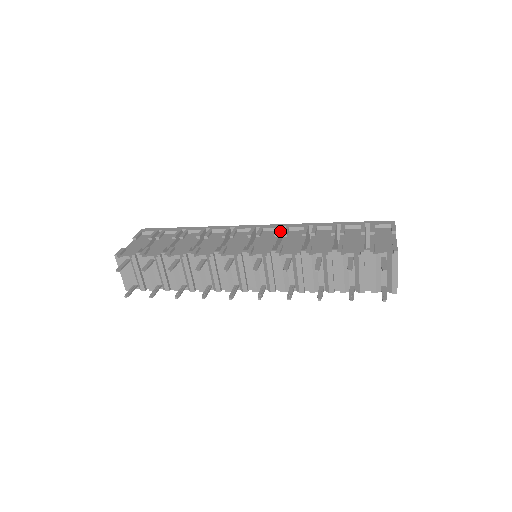
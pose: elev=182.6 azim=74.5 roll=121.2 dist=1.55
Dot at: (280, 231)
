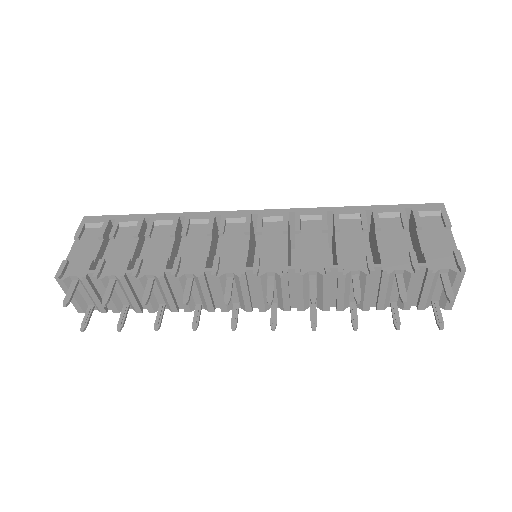
Dot at: (288, 222)
